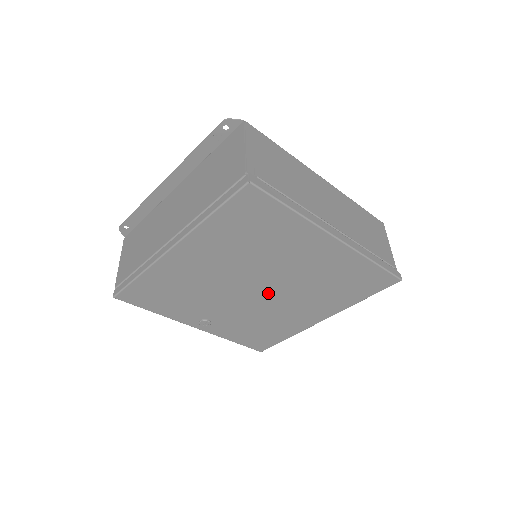
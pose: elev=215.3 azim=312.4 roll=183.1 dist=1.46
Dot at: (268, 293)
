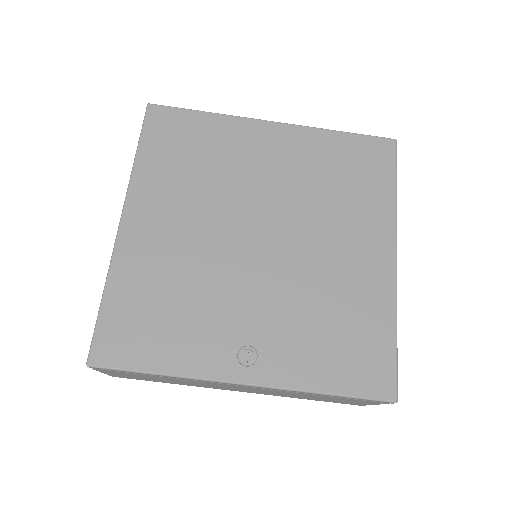
Dot at: (280, 239)
